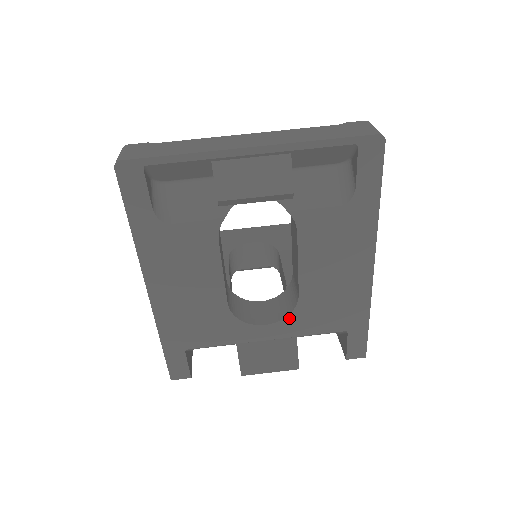
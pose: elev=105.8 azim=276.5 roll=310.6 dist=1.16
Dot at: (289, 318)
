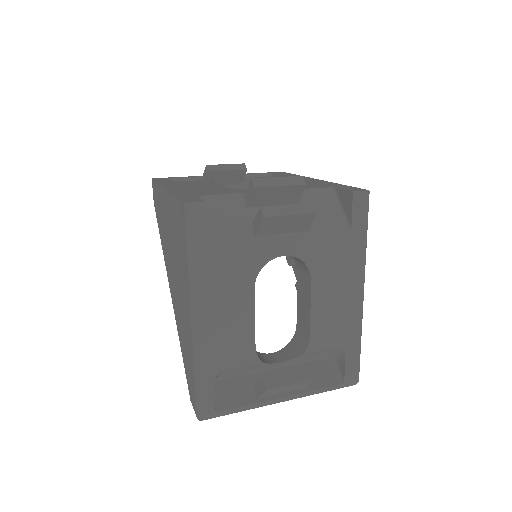
Dot at: occluded
